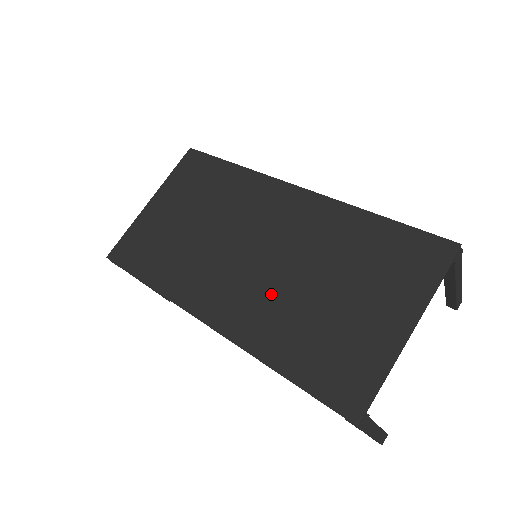
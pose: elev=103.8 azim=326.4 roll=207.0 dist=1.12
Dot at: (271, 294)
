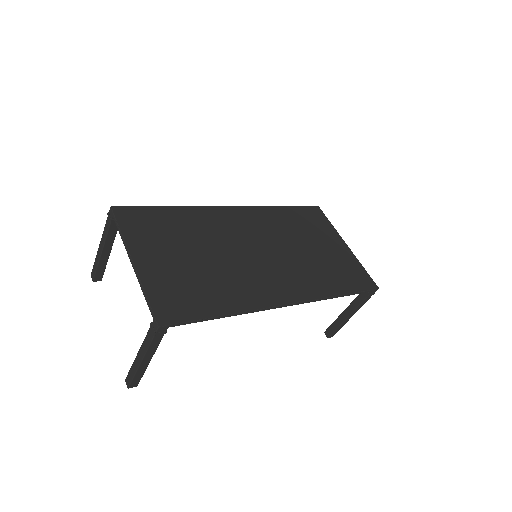
Dot at: (295, 265)
